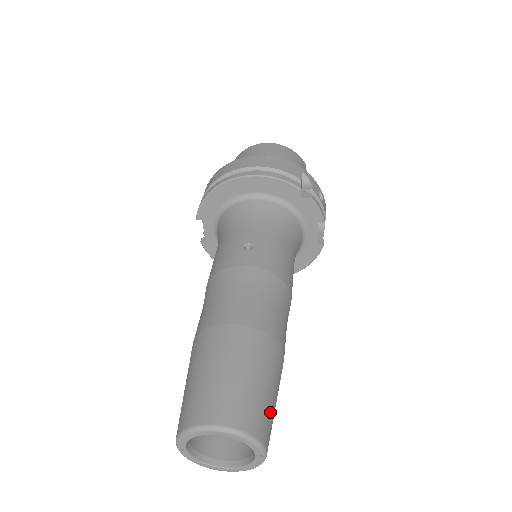
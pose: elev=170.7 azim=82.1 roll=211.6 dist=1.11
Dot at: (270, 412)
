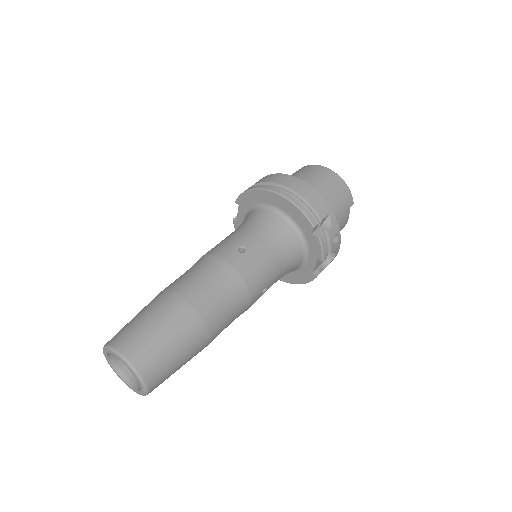
Dot at: (168, 369)
